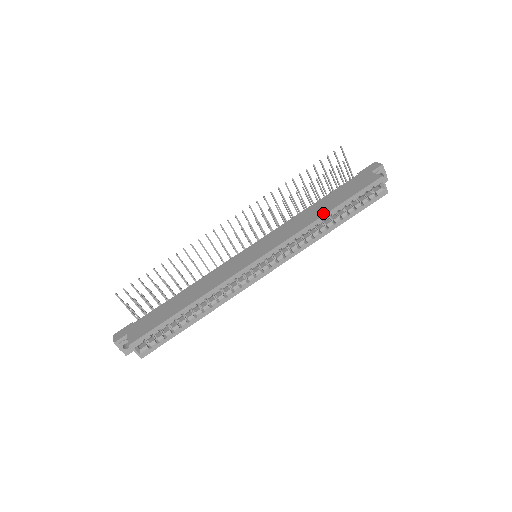
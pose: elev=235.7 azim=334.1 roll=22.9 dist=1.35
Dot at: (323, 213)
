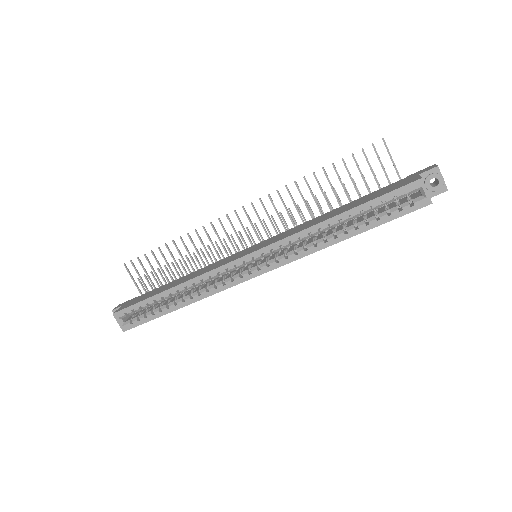
Dot at: (331, 216)
